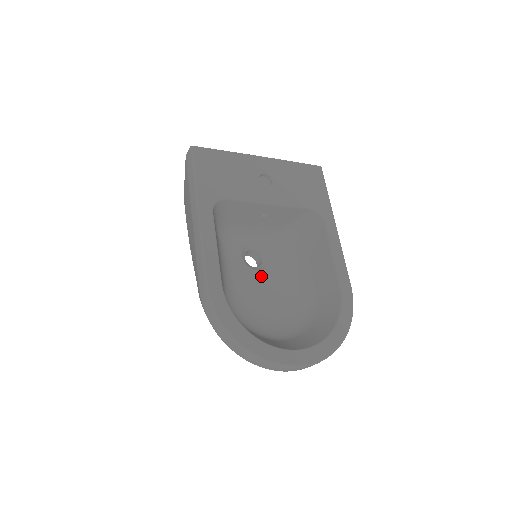
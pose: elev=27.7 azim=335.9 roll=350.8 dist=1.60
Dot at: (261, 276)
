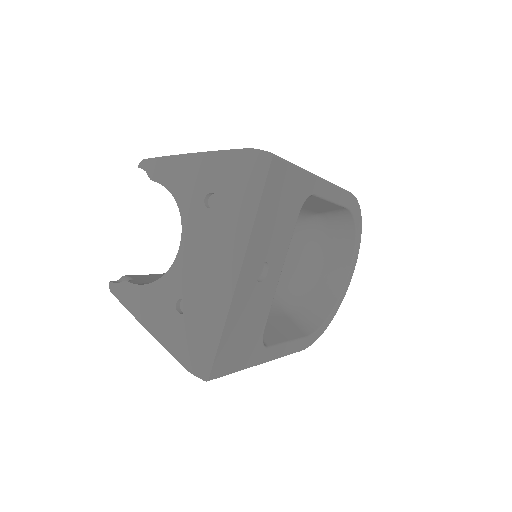
Dot at: occluded
